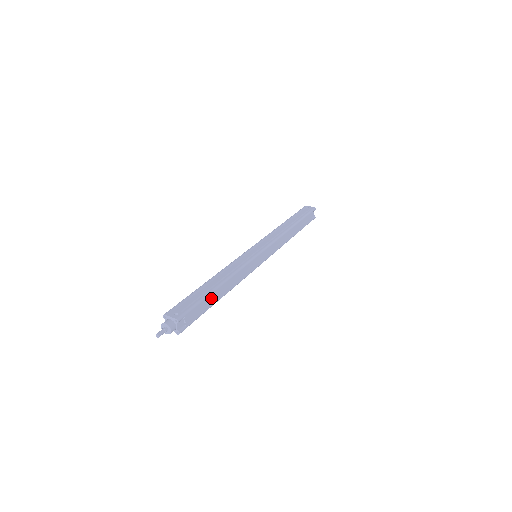
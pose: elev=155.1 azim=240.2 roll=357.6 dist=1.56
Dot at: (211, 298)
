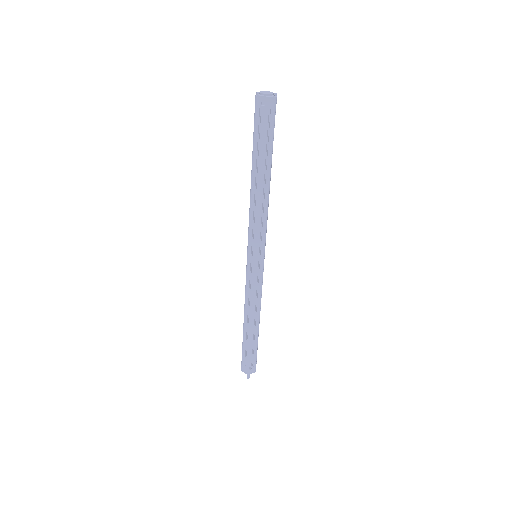
Dot at: occluded
